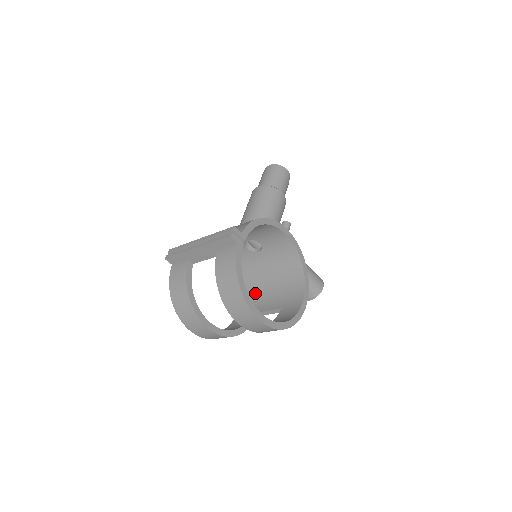
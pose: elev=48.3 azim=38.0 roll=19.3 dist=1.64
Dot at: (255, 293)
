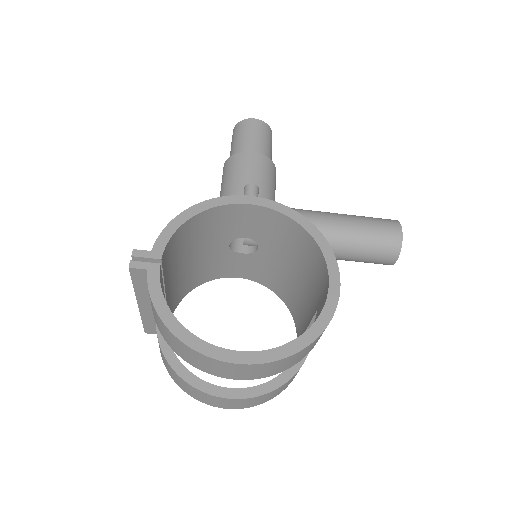
Dot at: (298, 303)
